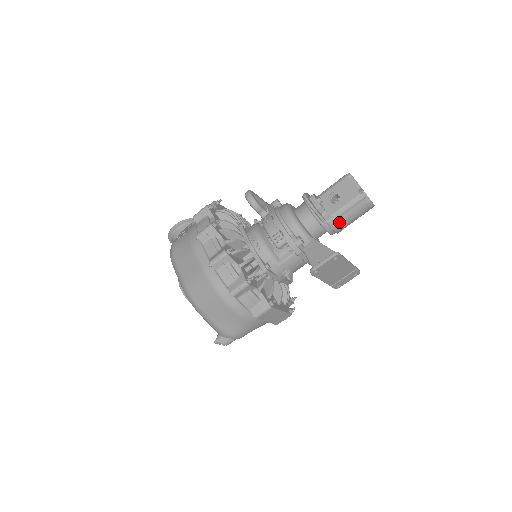
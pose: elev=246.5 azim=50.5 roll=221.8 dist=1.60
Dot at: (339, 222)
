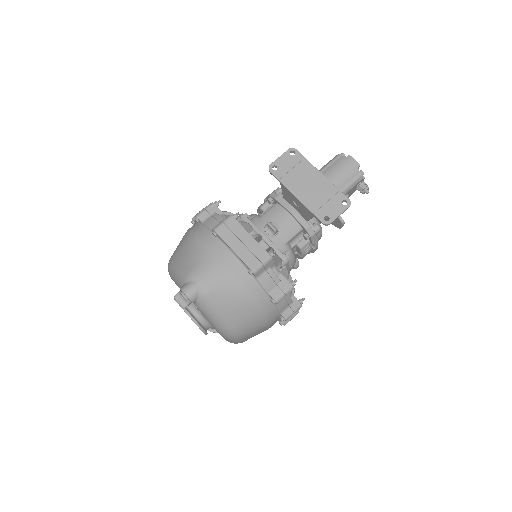
Dot at: occluded
